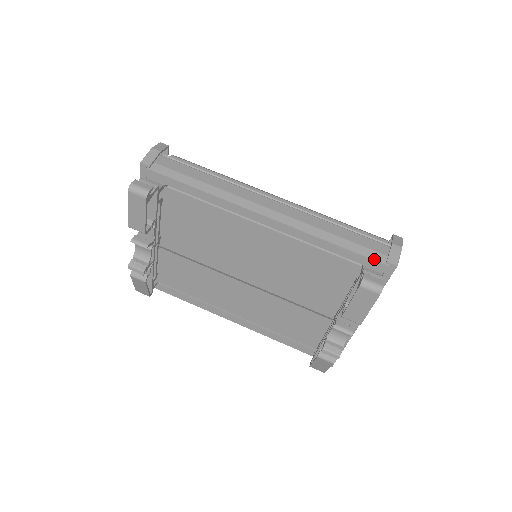
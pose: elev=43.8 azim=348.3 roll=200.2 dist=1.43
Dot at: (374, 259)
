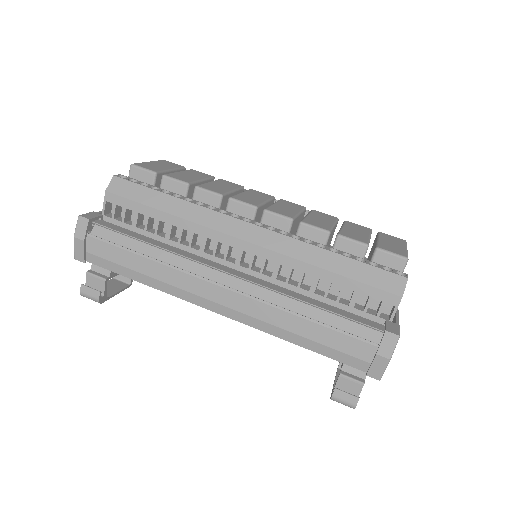
Dot at: (352, 366)
